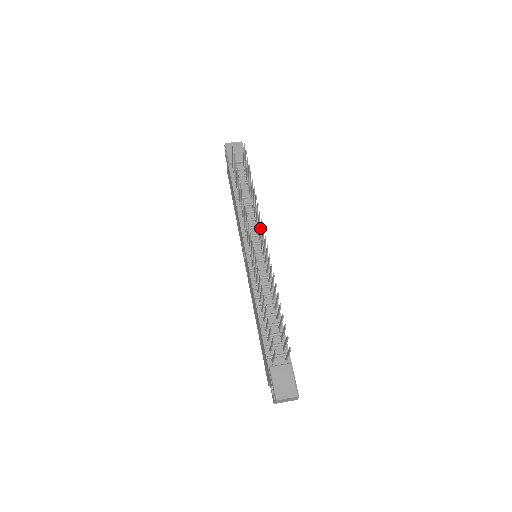
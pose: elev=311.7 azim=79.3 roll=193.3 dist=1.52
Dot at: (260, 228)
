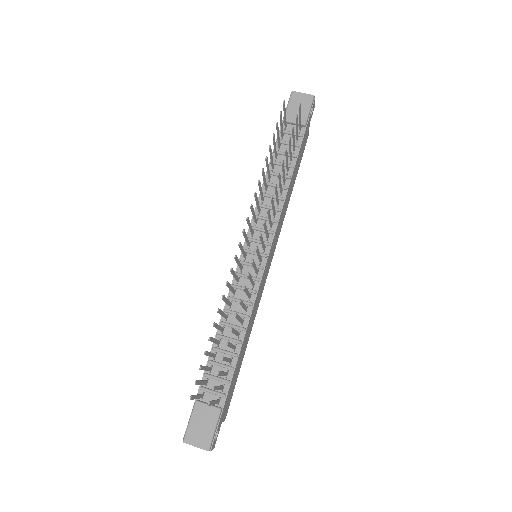
Dot at: (265, 228)
